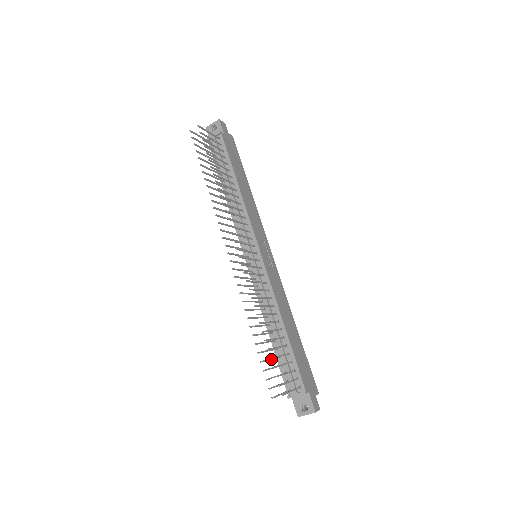
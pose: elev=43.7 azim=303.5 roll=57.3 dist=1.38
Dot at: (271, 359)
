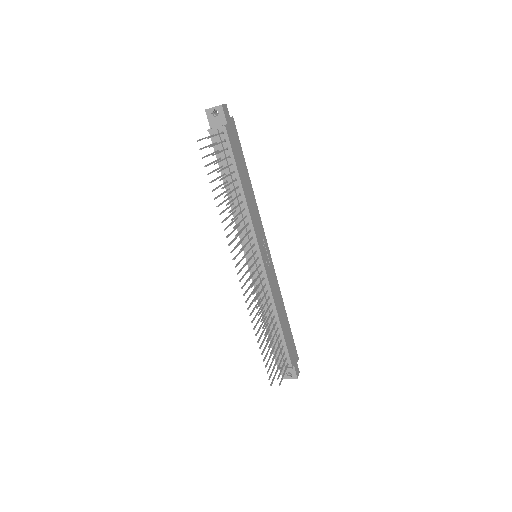
Dot at: occluded
